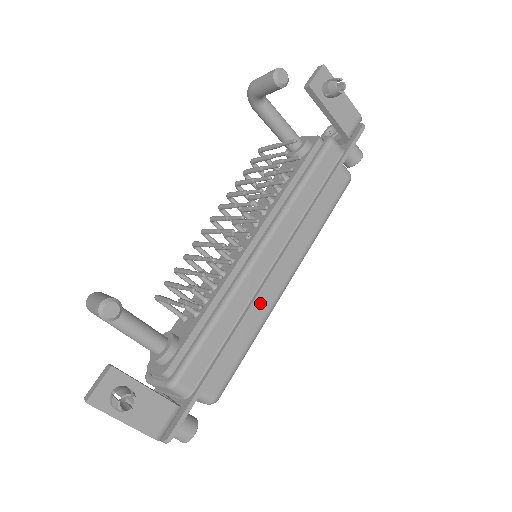
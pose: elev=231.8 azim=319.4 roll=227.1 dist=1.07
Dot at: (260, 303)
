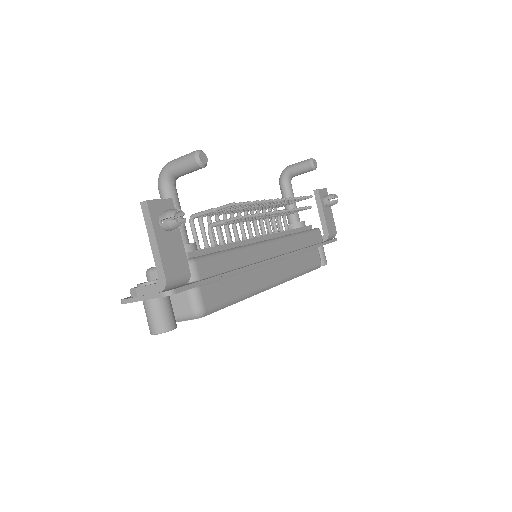
Dot at: (255, 277)
